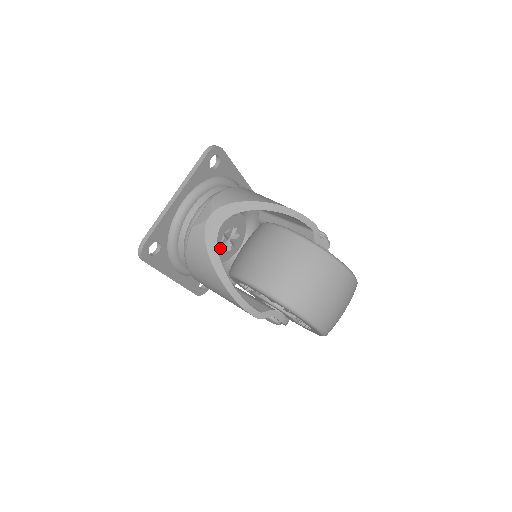
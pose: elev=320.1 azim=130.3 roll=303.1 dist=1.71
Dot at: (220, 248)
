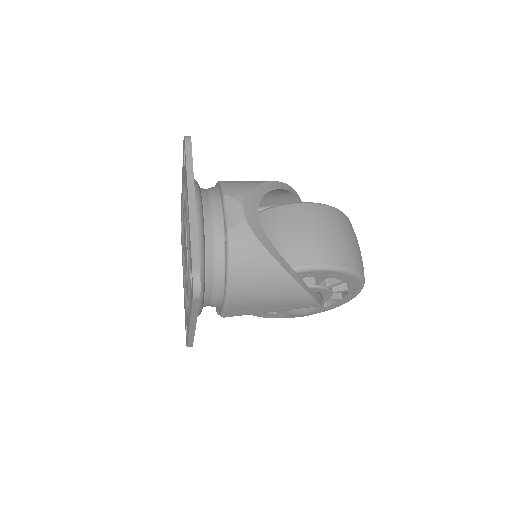
Dot at: occluded
